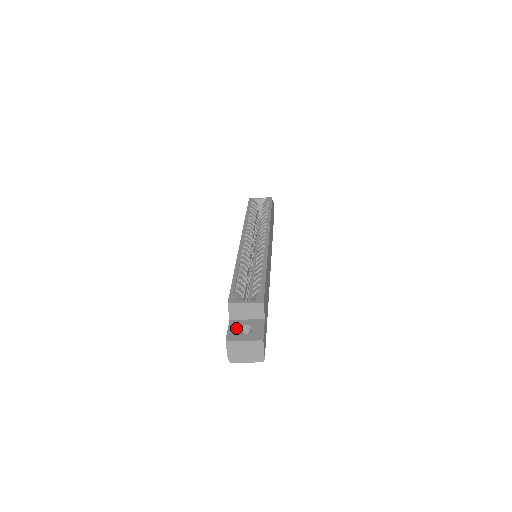
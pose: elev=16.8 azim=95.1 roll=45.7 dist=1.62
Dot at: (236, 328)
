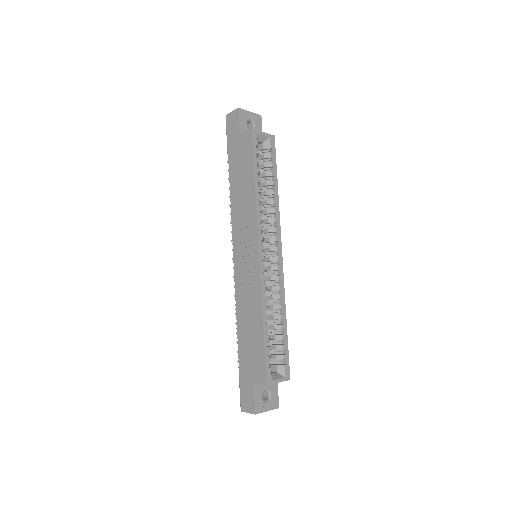
Dot at: (260, 395)
